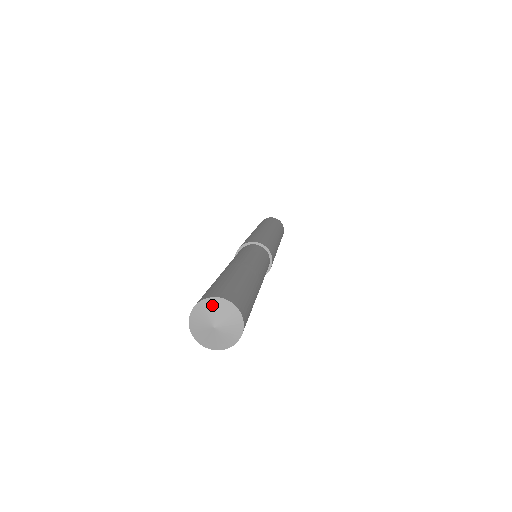
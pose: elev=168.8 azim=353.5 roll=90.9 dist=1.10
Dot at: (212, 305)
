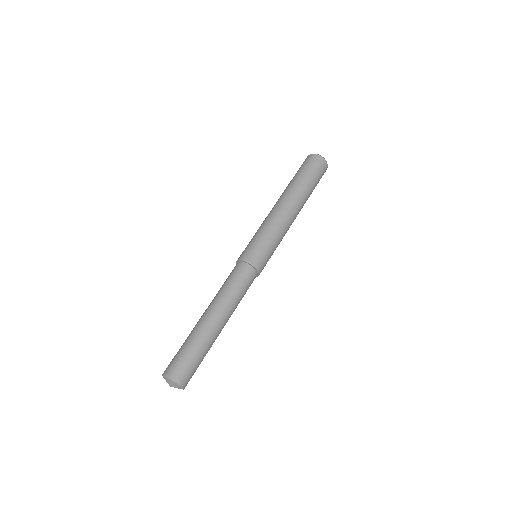
Dot at: (177, 385)
